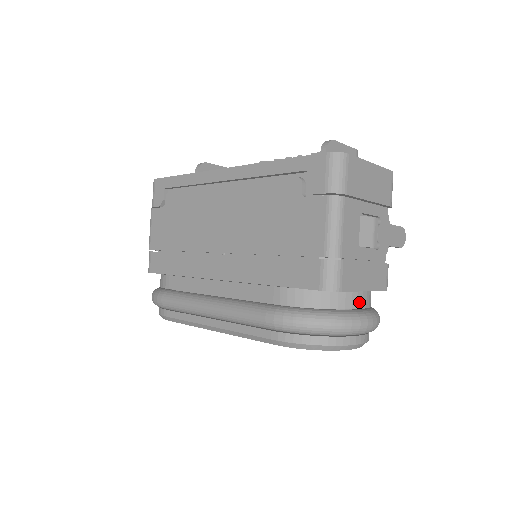
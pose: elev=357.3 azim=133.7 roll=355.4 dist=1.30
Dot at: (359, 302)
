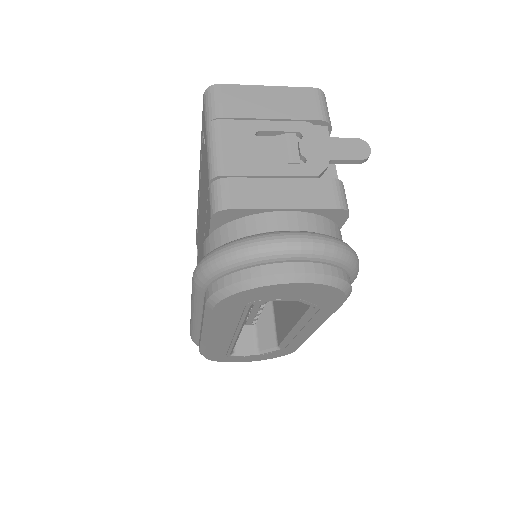
Dot at: (280, 223)
